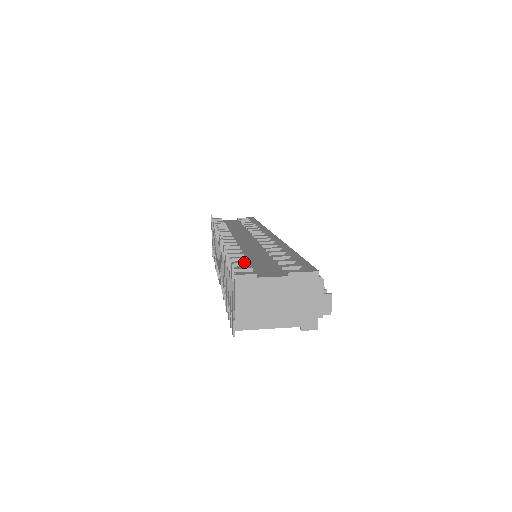
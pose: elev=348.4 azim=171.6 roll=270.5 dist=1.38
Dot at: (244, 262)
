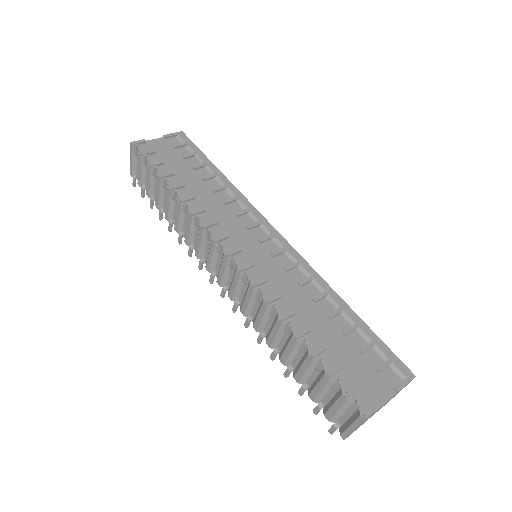
Dot at: (339, 368)
